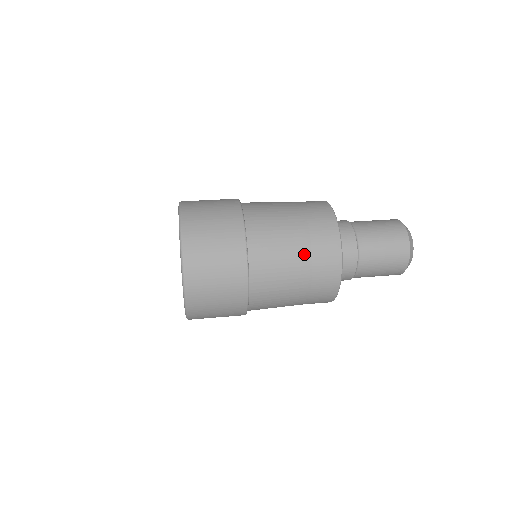
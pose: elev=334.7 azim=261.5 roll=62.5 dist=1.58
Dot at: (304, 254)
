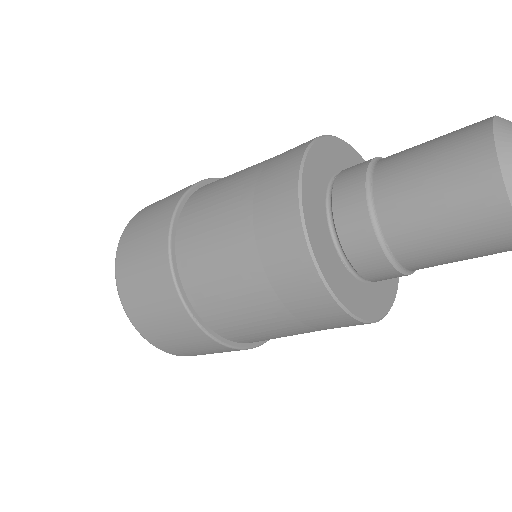
Dot at: (263, 162)
